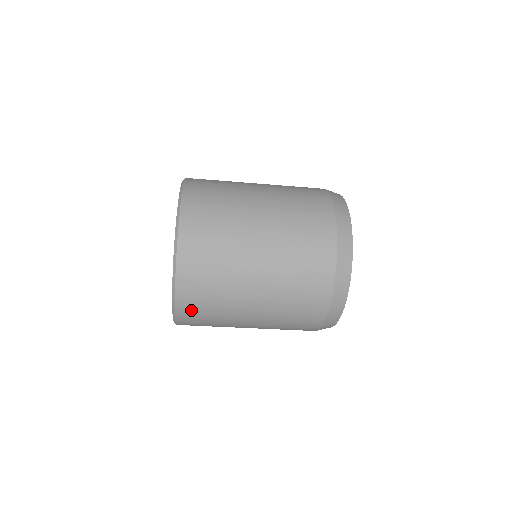
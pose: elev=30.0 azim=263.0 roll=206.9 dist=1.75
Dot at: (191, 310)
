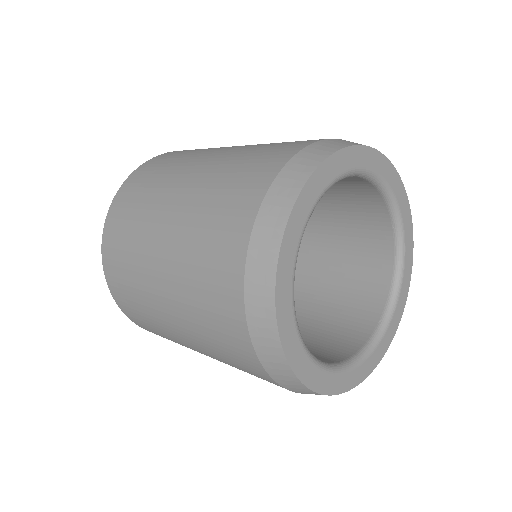
Dot at: occluded
